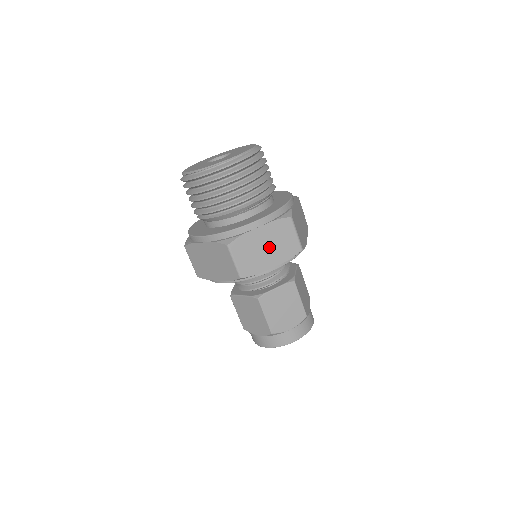
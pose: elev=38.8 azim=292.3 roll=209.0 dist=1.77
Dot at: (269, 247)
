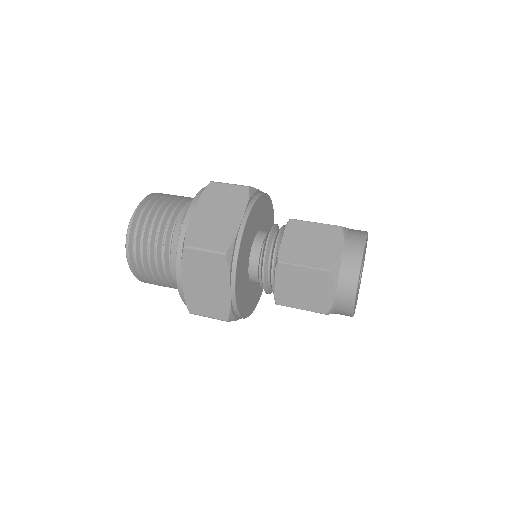
Dot at: (220, 213)
